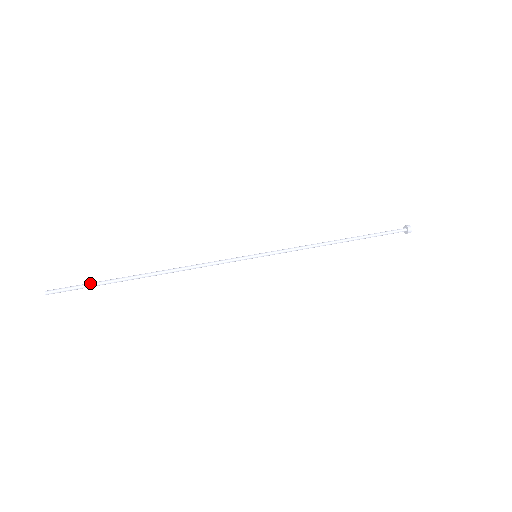
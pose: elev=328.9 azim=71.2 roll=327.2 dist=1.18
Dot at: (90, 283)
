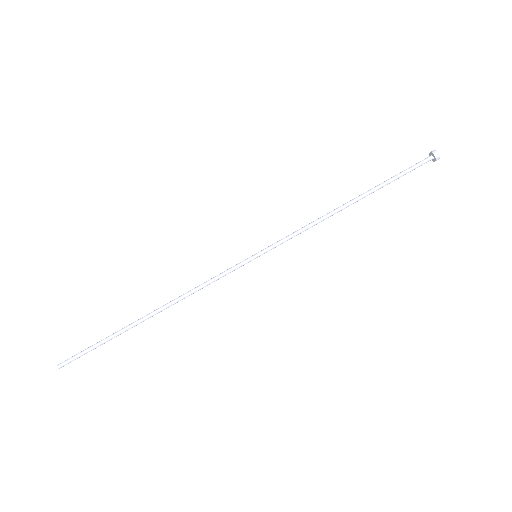
Dot at: (95, 345)
